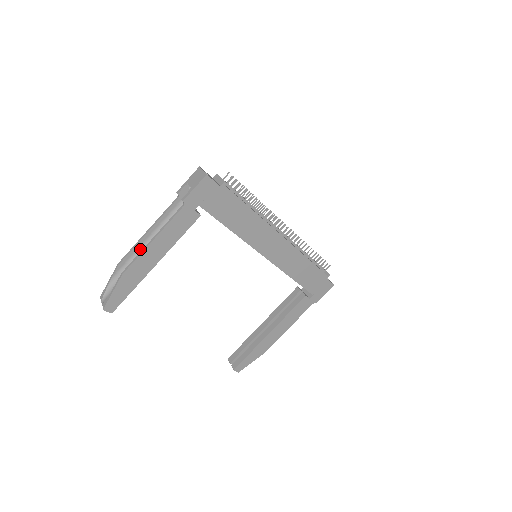
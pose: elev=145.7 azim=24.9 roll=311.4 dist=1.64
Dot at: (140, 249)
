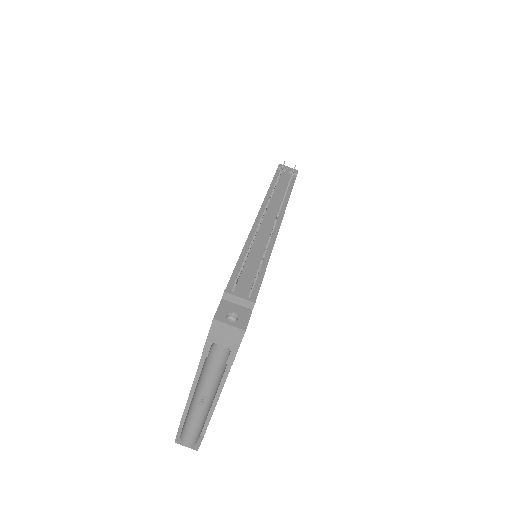
Dot at: (192, 403)
